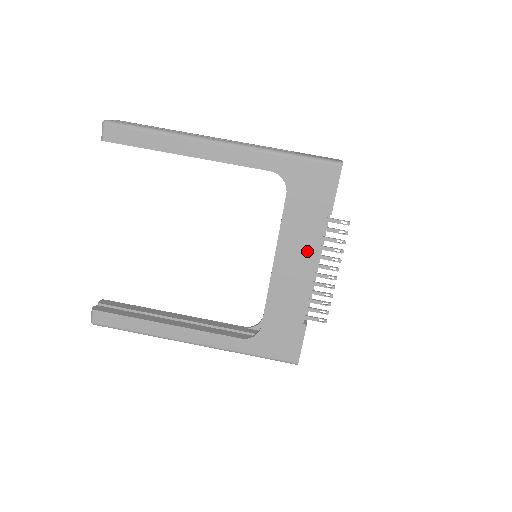
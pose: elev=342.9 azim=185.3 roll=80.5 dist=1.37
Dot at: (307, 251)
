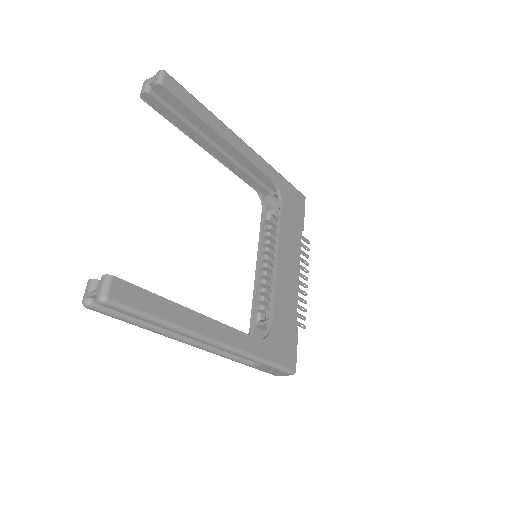
Dot at: (294, 256)
